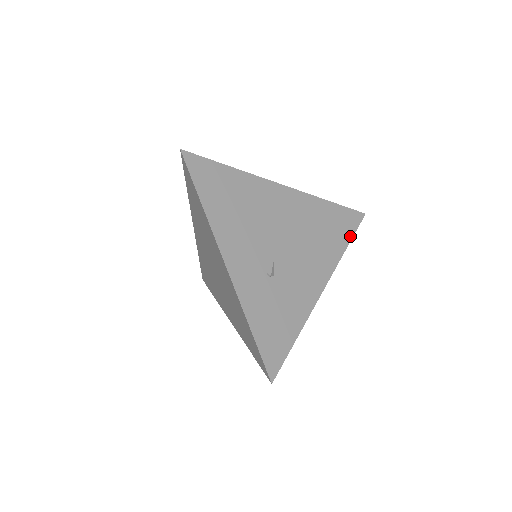
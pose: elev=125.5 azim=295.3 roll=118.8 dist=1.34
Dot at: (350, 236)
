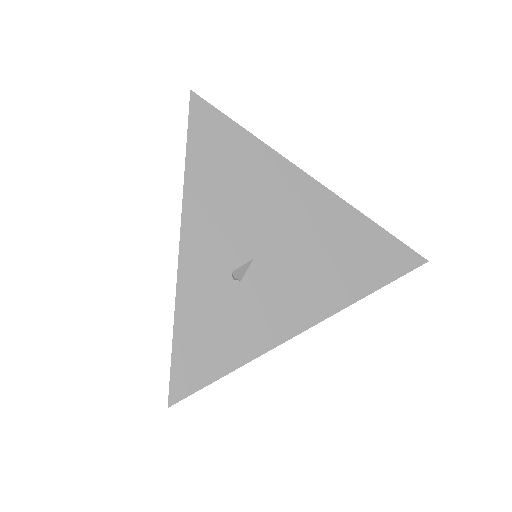
Dot at: (387, 280)
